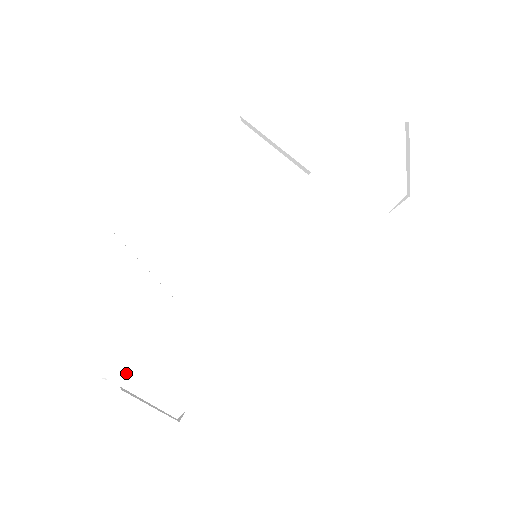
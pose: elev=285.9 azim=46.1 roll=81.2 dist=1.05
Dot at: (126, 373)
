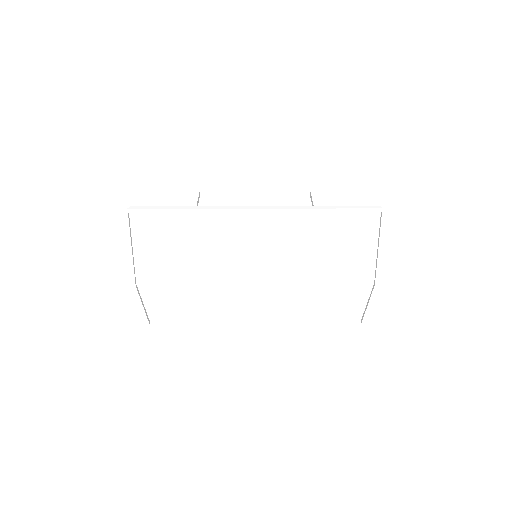
Dot at: (137, 211)
